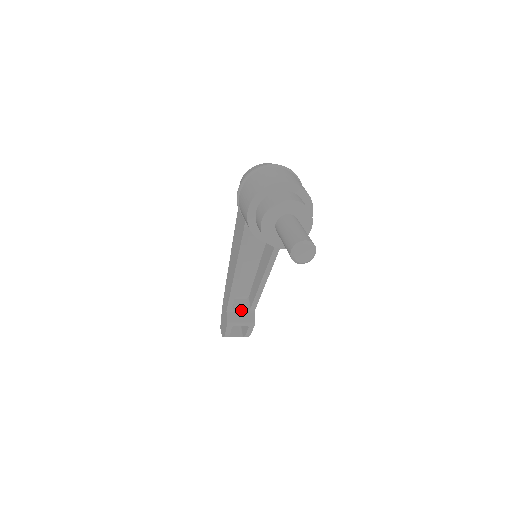
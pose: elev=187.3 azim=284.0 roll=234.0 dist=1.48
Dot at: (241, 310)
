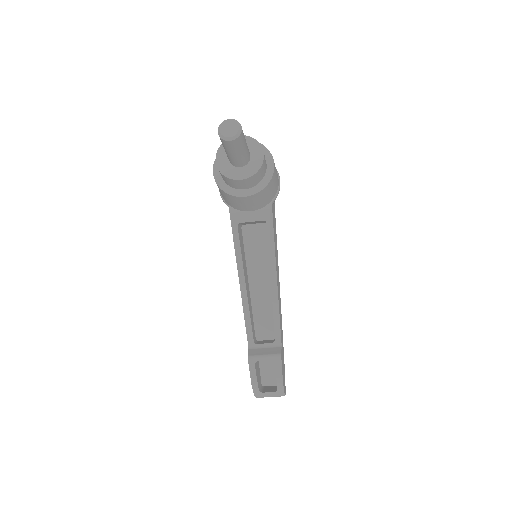
Dot at: (265, 346)
